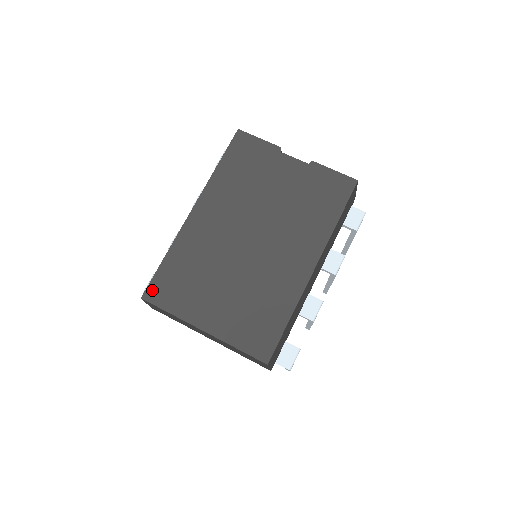
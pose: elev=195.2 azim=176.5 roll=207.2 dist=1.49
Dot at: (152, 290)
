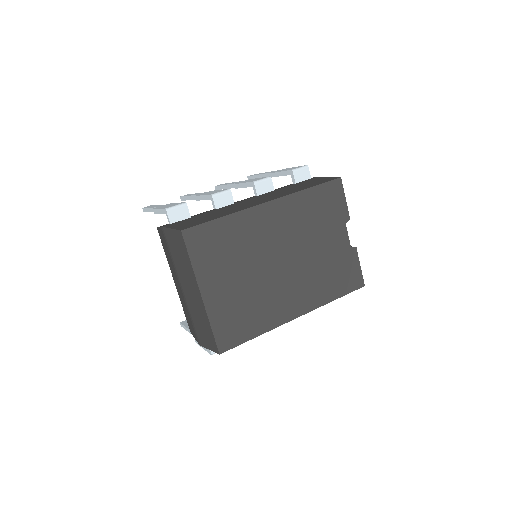
Dot at: (194, 233)
